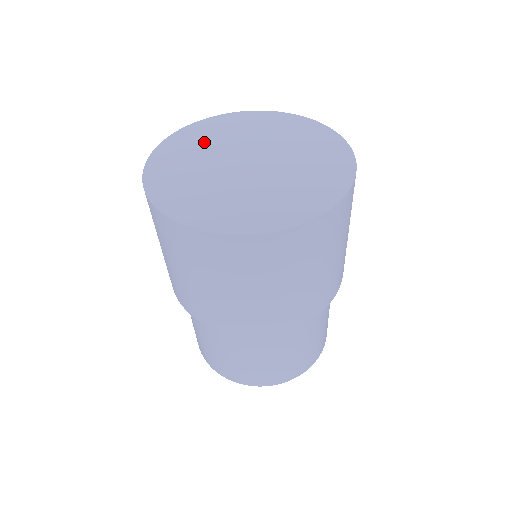
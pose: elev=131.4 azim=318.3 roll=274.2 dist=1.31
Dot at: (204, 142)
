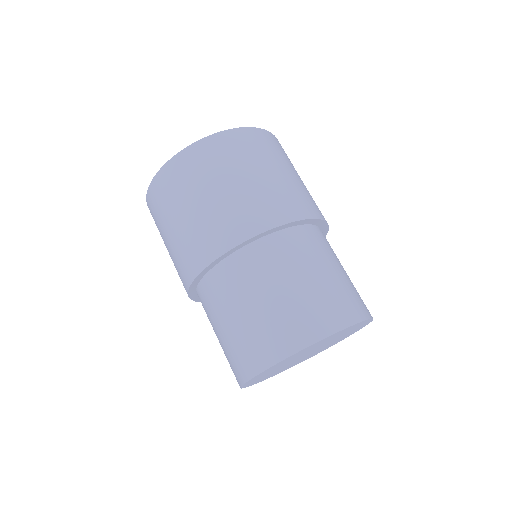
Dot at: occluded
